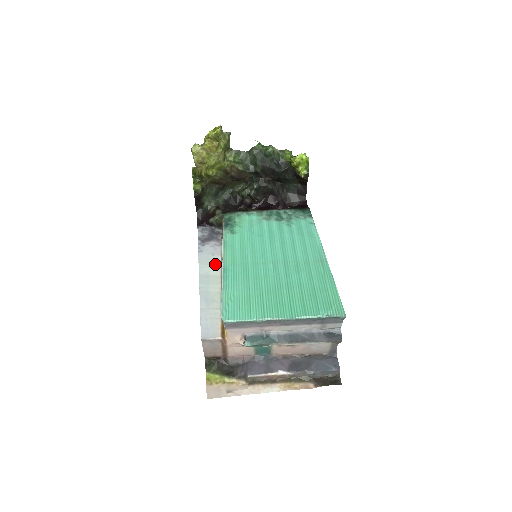
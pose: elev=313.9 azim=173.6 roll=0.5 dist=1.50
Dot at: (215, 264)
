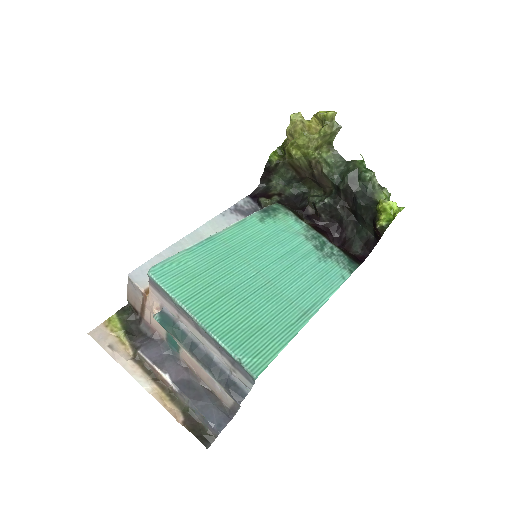
Dot at: occluded
